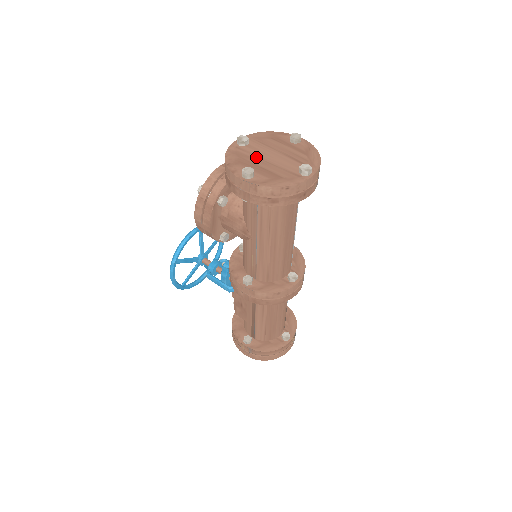
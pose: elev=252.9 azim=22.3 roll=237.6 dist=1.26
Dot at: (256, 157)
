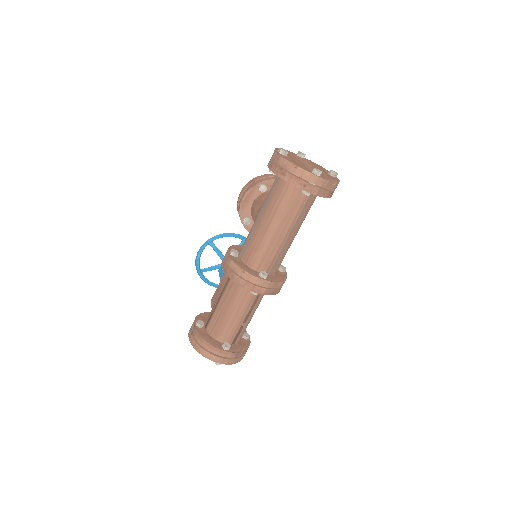
Dot at: (298, 159)
